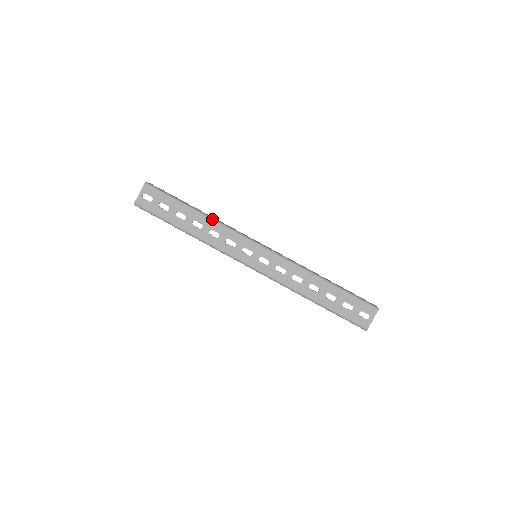
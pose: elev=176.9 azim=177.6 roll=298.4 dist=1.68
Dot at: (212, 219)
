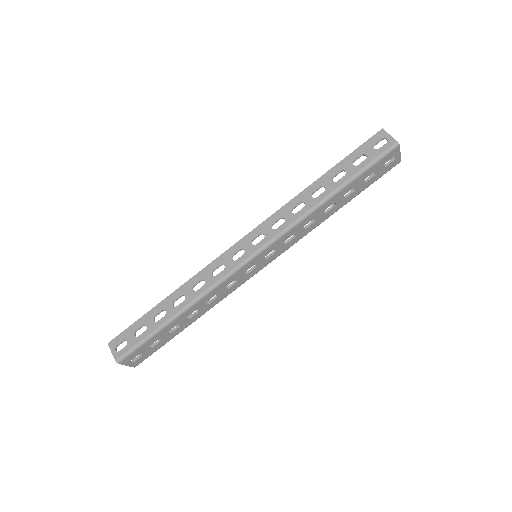
Dot at: (196, 302)
